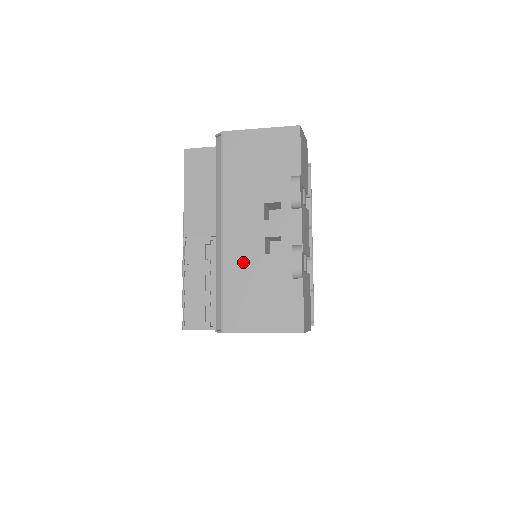
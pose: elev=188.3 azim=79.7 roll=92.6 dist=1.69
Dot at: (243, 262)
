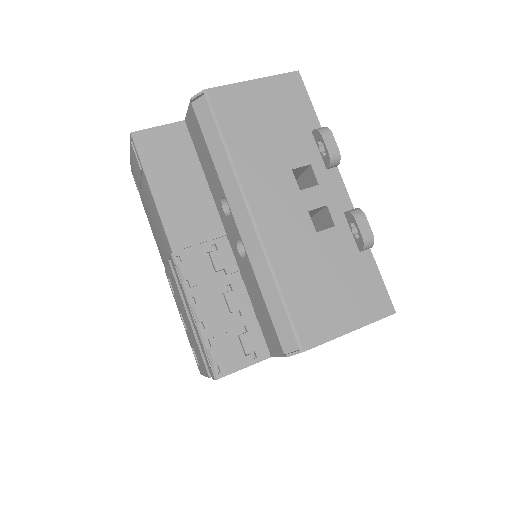
Dot at: (294, 250)
